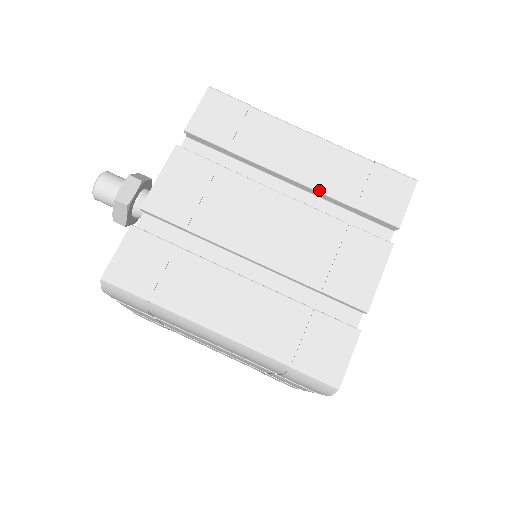
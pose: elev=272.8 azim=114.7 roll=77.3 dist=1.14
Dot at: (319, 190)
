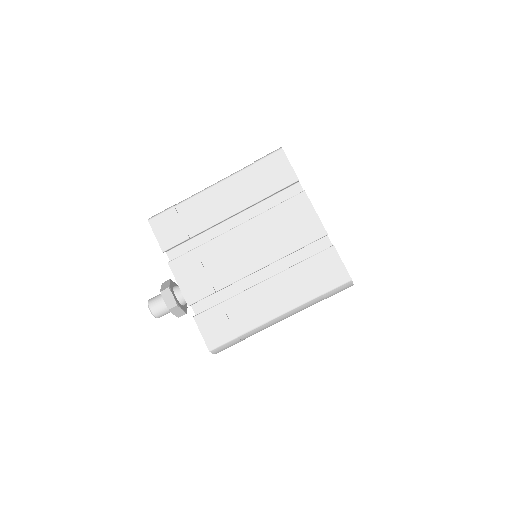
Dot at: (247, 207)
